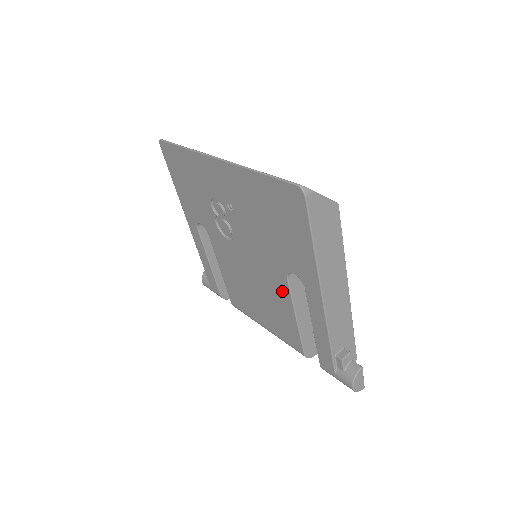
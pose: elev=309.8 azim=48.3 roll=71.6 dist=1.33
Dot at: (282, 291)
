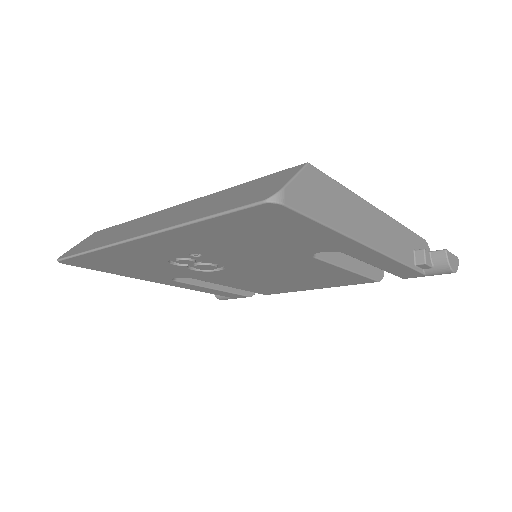
Dot at: (317, 266)
